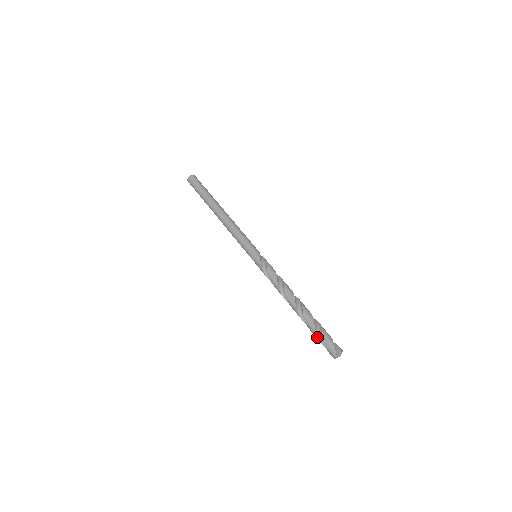
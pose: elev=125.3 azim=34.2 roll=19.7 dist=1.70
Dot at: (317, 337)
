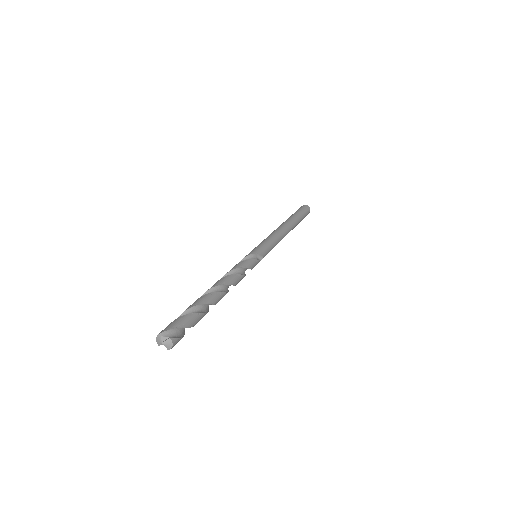
Dot at: occluded
